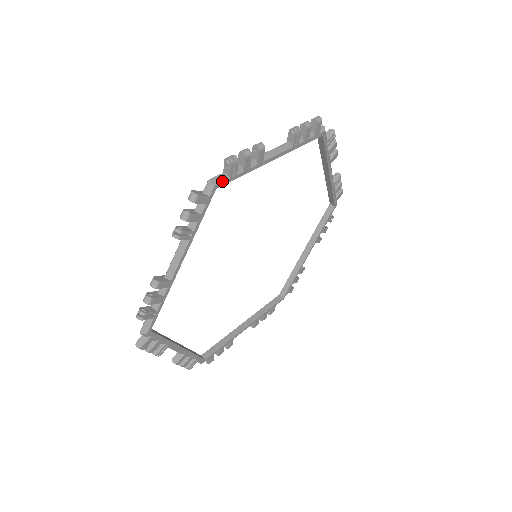
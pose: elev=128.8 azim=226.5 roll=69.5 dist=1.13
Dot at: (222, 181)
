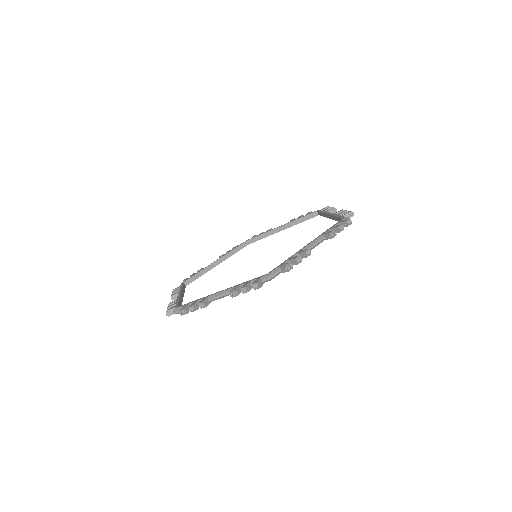
Dot at: occluded
